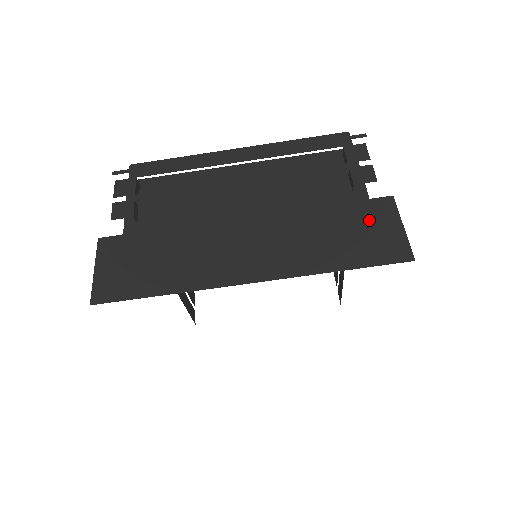
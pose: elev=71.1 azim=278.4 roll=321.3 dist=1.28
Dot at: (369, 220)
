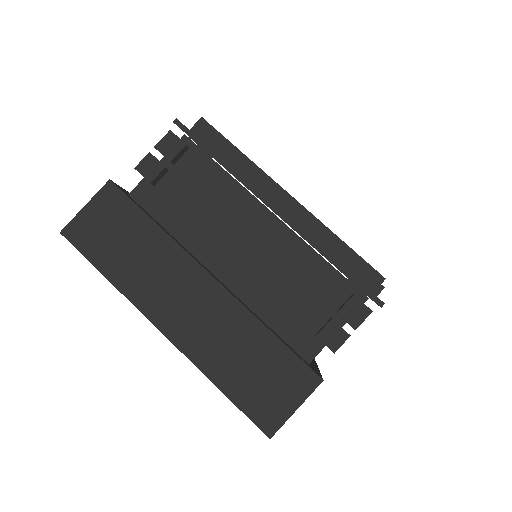
Dot at: (283, 378)
